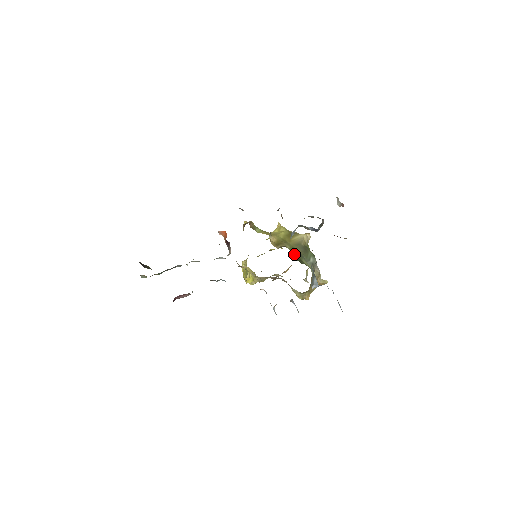
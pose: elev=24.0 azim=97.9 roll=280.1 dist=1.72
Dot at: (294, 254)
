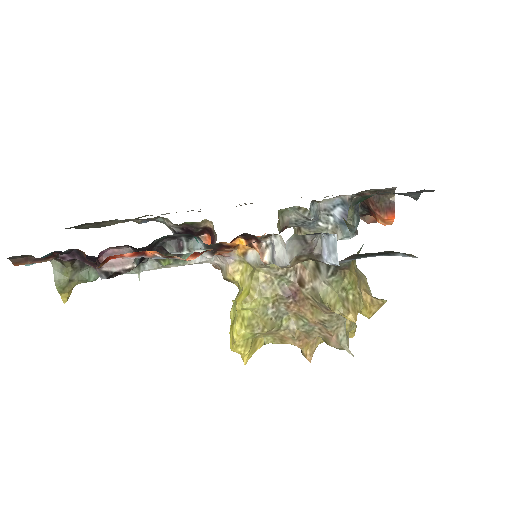
Dot at: occluded
